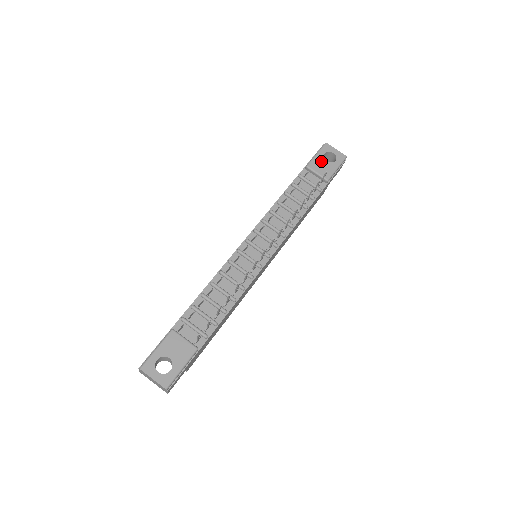
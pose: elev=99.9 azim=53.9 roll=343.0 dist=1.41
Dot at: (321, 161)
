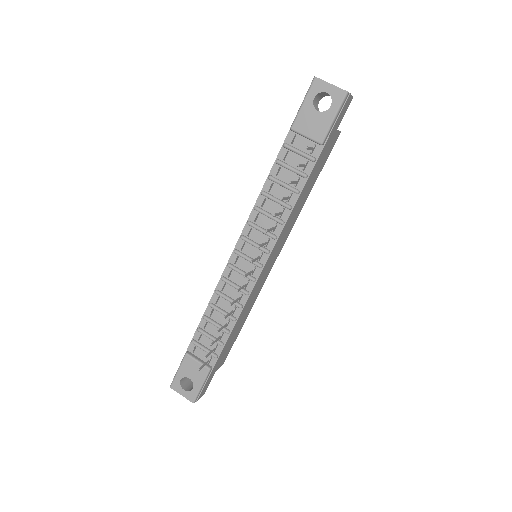
Dot at: (310, 114)
